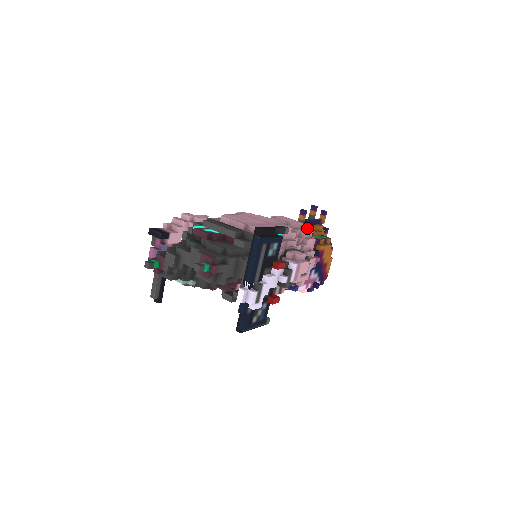
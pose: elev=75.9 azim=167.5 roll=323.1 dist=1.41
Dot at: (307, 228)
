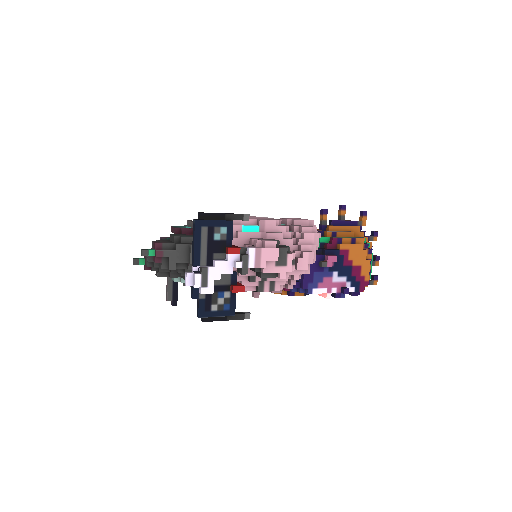
Dot at: (329, 228)
